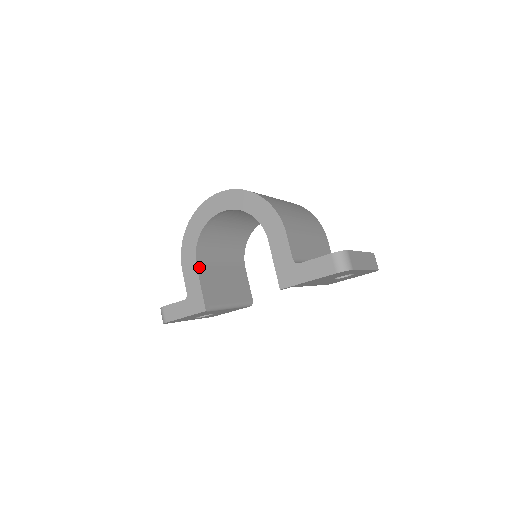
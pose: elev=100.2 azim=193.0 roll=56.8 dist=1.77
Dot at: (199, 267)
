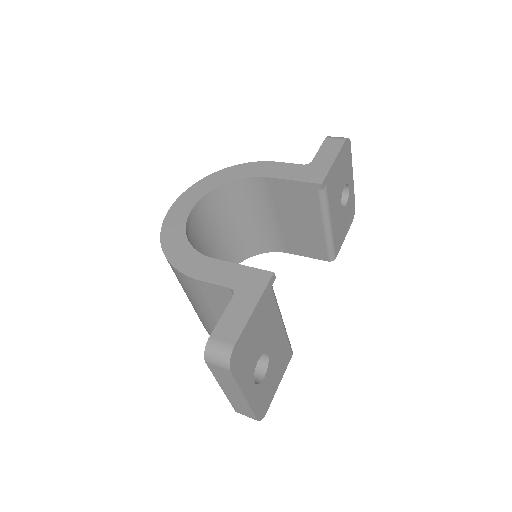
Dot at: occluded
